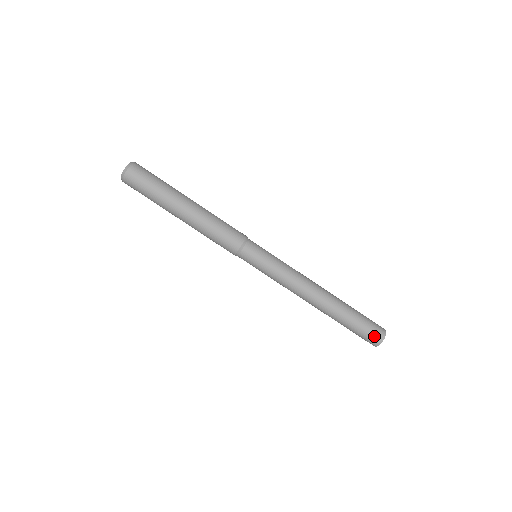
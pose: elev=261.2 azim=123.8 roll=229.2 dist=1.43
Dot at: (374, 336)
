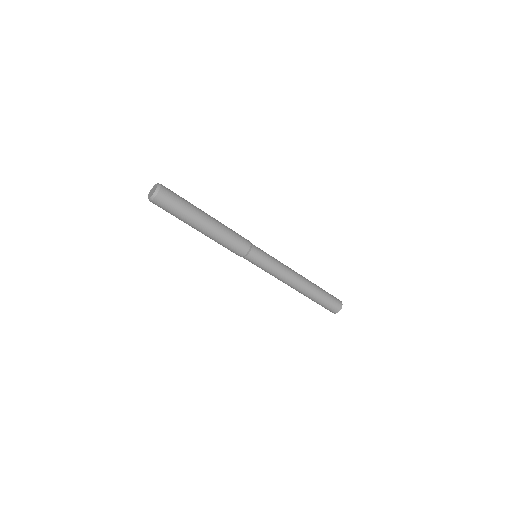
Dot at: (336, 306)
